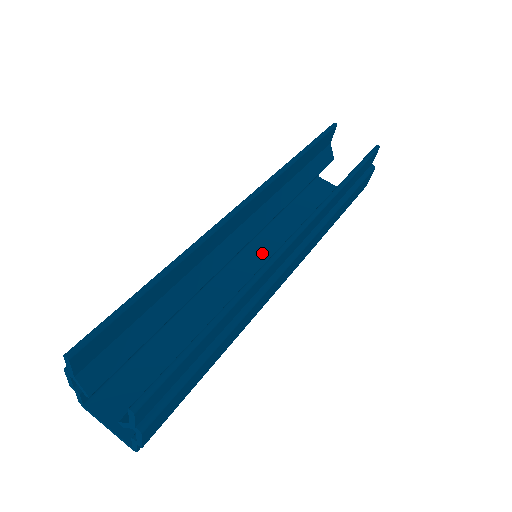
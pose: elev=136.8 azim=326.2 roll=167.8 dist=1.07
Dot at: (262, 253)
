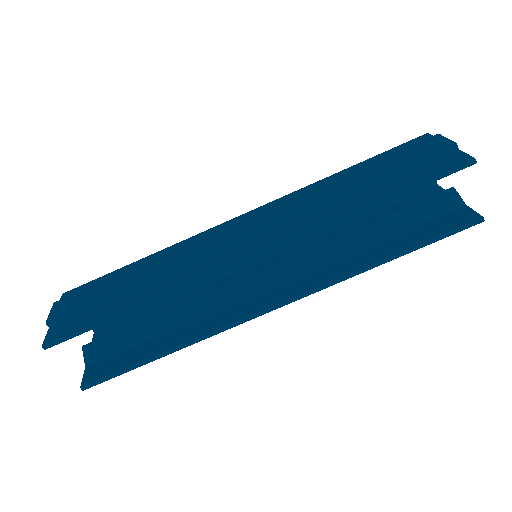
Dot at: occluded
